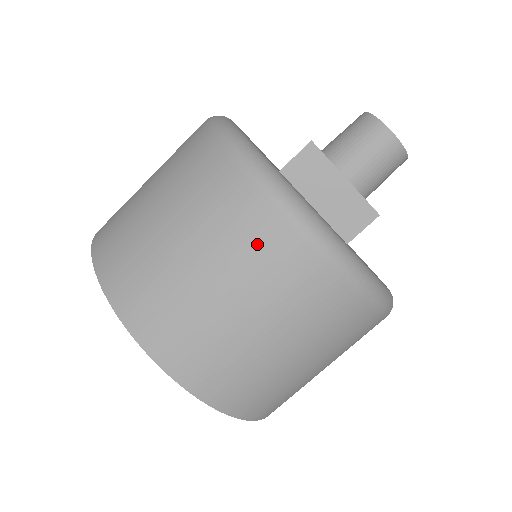
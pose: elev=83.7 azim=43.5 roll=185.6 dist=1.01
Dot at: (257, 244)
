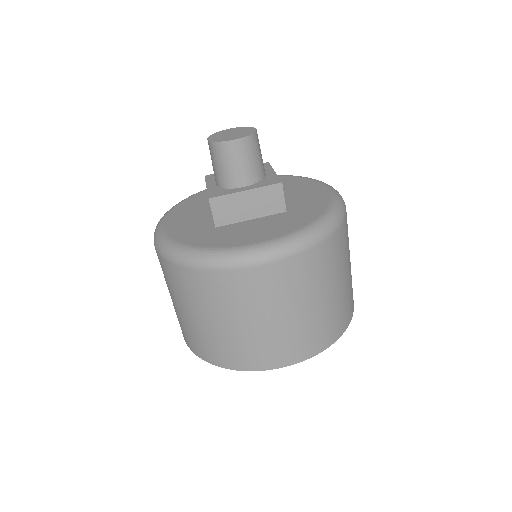
Dot at: (255, 289)
